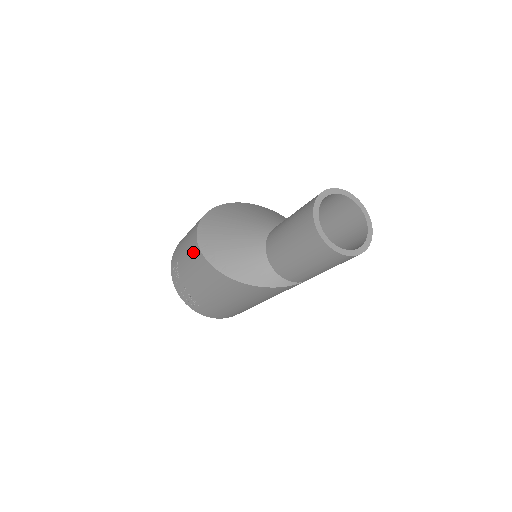
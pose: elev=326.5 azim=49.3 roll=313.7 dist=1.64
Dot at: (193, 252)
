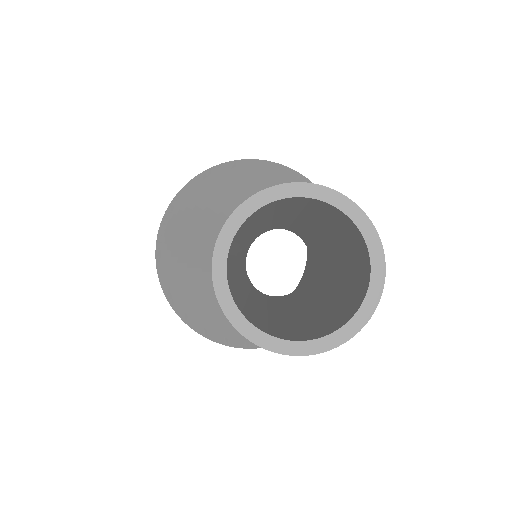
Dot at: occluded
